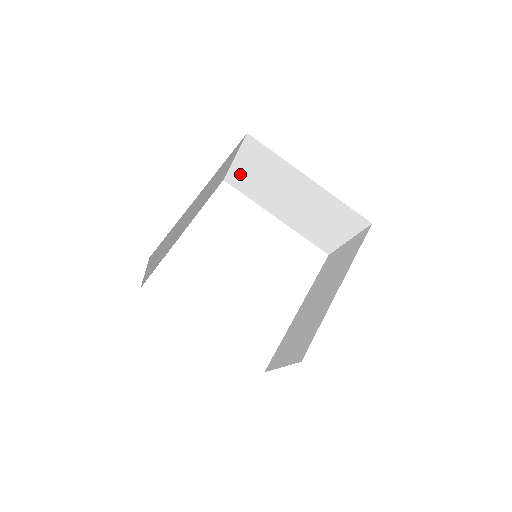
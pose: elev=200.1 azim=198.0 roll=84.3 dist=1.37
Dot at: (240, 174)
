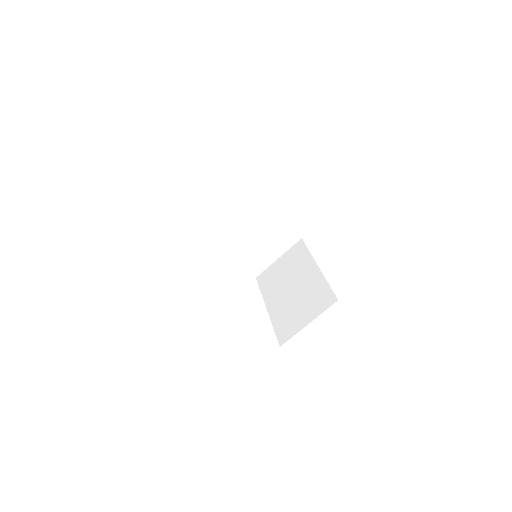
Dot at: (206, 209)
